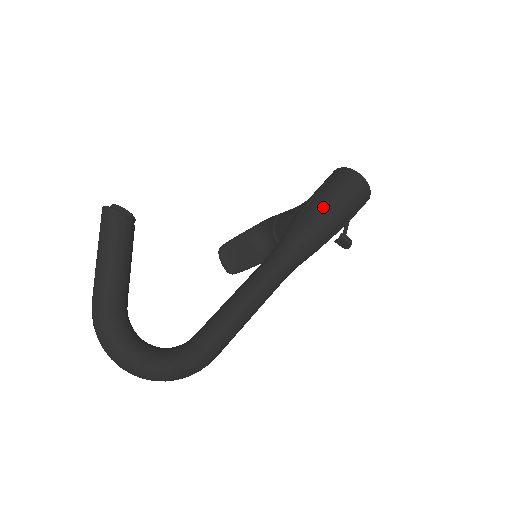
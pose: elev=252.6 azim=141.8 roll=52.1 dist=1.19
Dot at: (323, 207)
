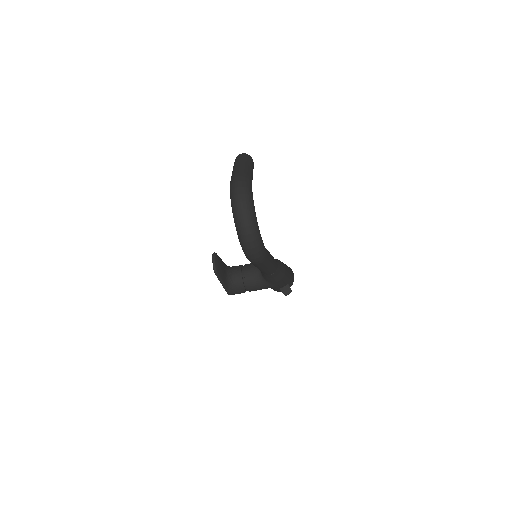
Dot at: occluded
